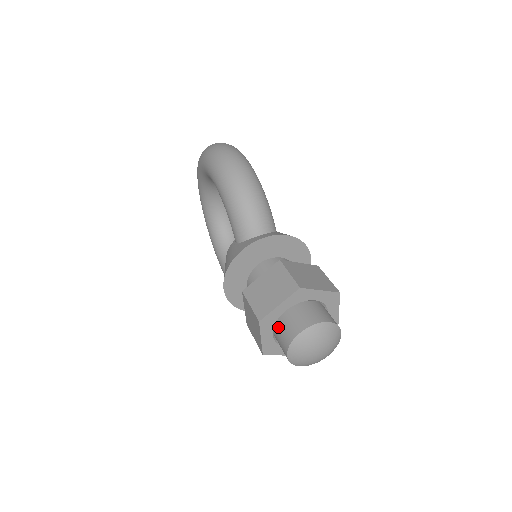
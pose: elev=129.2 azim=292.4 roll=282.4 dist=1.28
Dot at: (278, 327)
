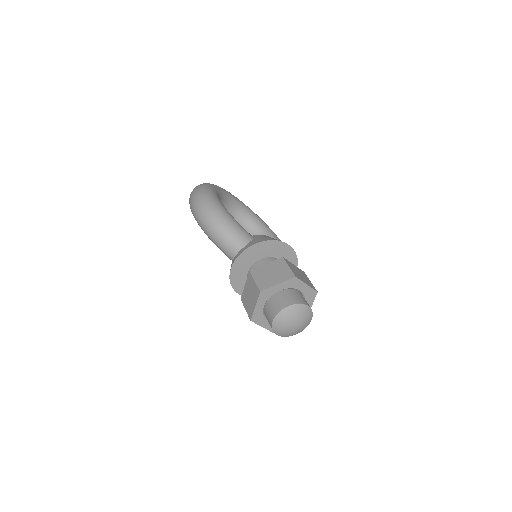
Dot at: occluded
